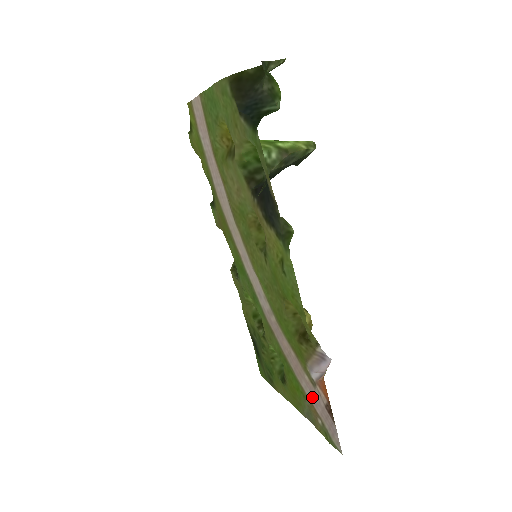
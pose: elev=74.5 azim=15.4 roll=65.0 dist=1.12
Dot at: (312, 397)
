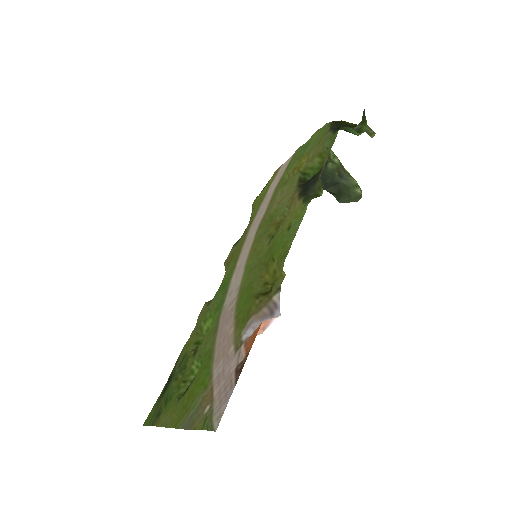
Dot at: (221, 374)
